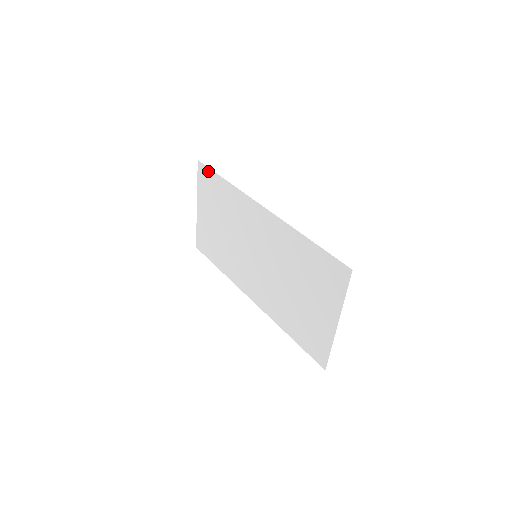
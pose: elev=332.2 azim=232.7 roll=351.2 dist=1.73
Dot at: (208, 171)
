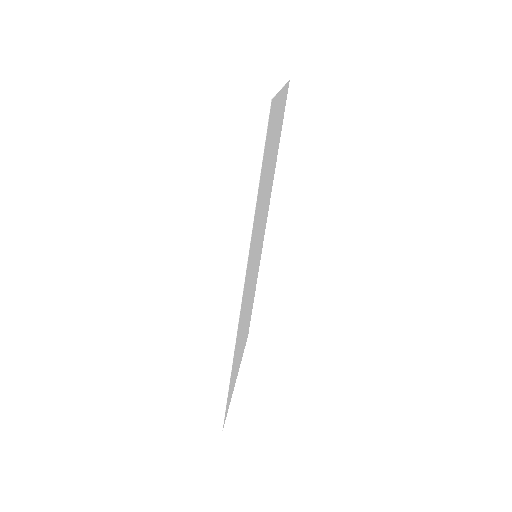
Dot at: (265, 142)
